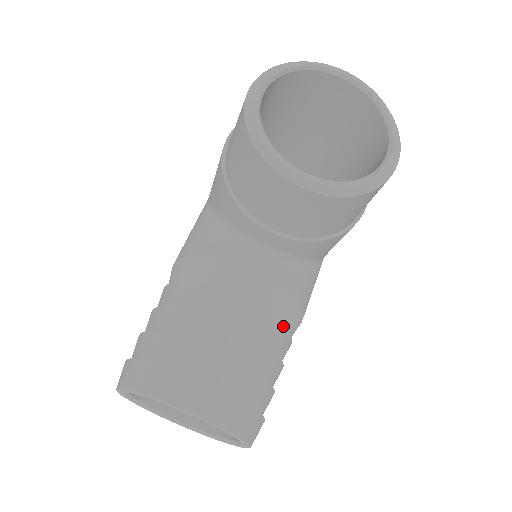
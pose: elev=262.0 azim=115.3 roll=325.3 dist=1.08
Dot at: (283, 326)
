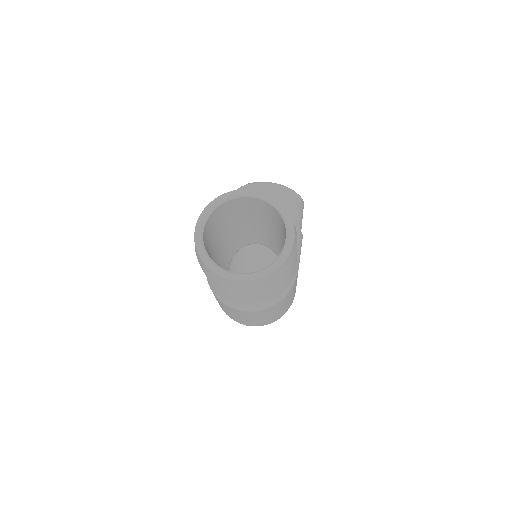
Dot at: occluded
